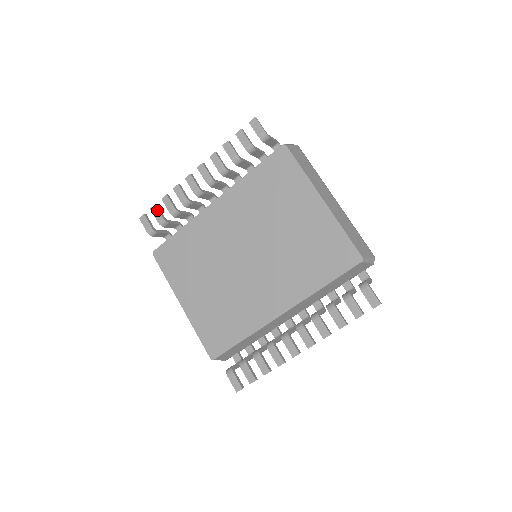
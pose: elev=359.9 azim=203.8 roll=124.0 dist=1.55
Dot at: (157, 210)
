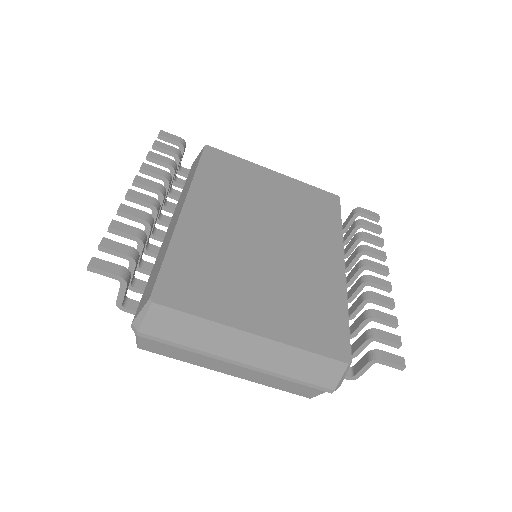
Dot at: (113, 242)
